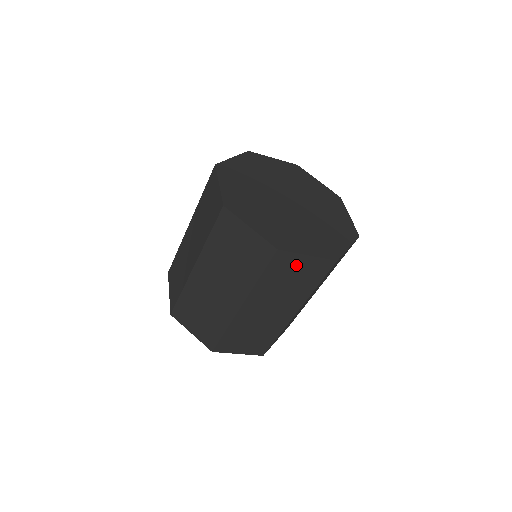
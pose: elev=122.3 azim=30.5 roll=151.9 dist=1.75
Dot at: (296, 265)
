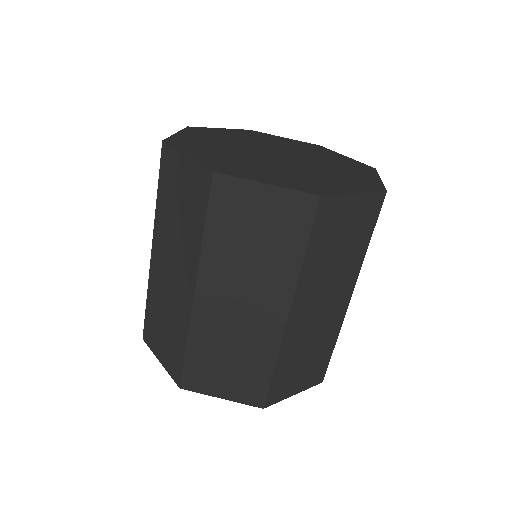
Dot at: (180, 175)
